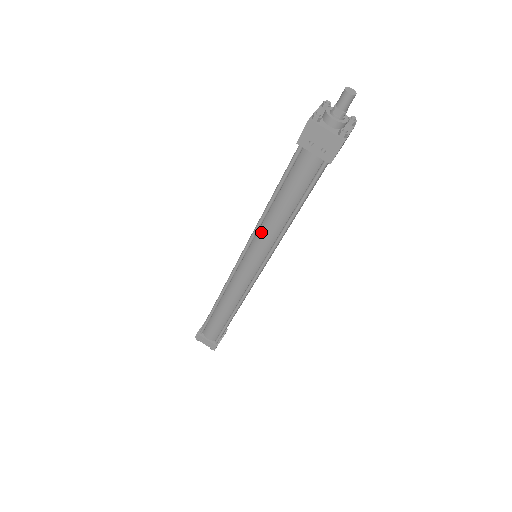
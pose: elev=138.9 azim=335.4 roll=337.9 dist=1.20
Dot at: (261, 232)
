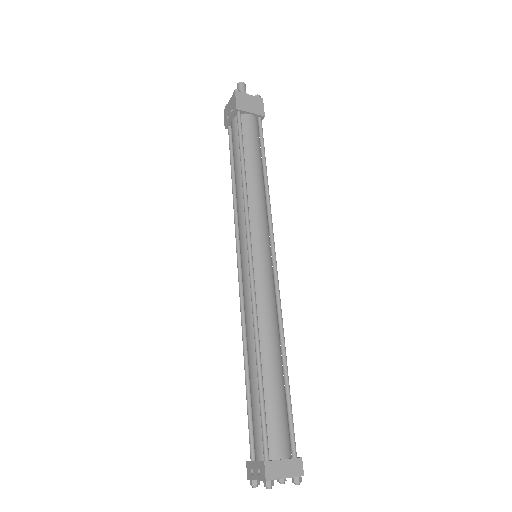
Dot at: (237, 213)
